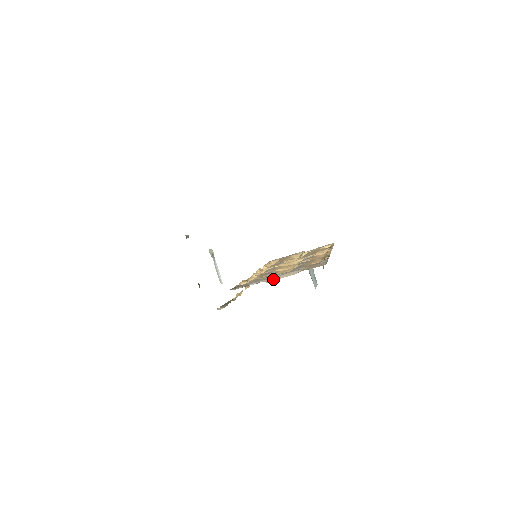
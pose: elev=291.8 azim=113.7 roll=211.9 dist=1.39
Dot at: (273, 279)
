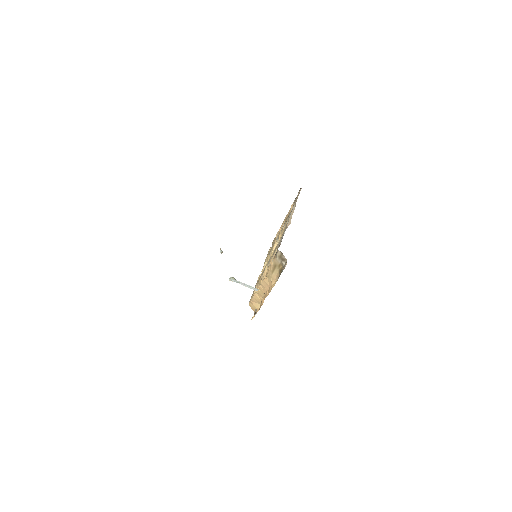
Dot at: (289, 222)
